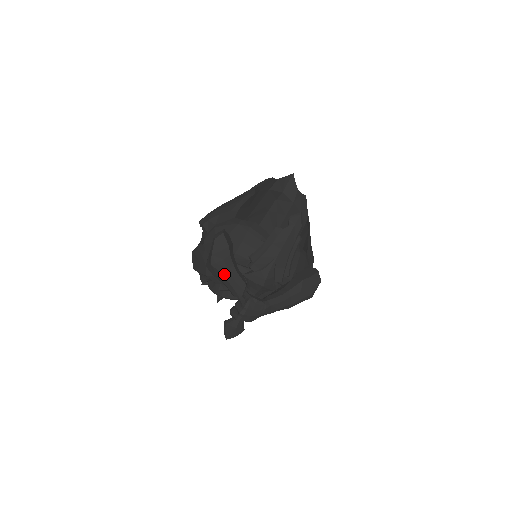
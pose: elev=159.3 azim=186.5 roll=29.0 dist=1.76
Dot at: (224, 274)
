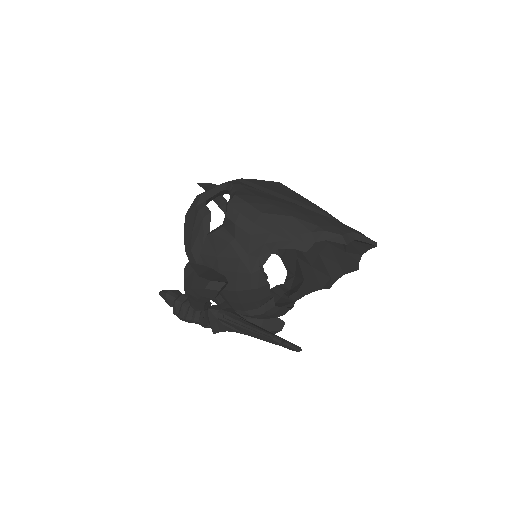
Dot at: (191, 298)
